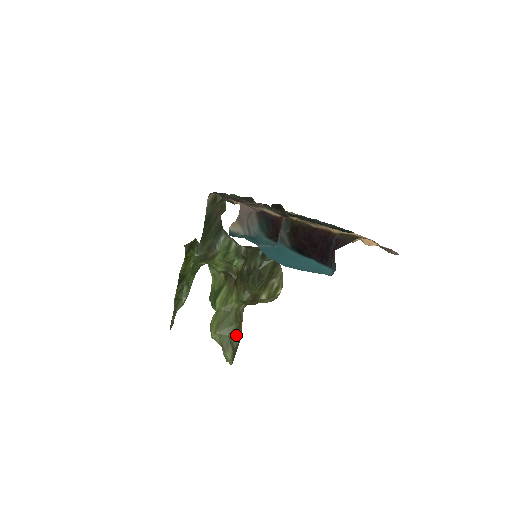
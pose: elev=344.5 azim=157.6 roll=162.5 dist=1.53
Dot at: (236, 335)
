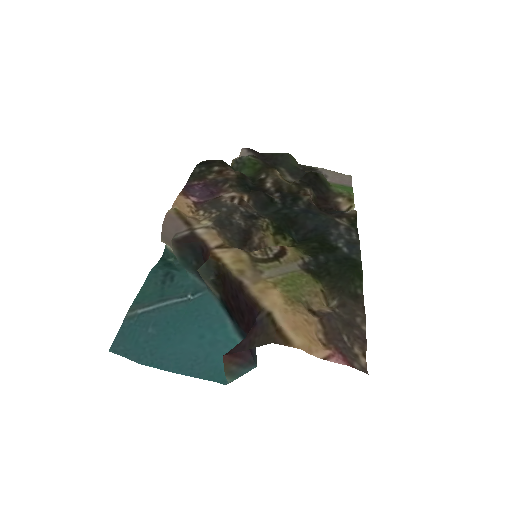
Dot at: occluded
